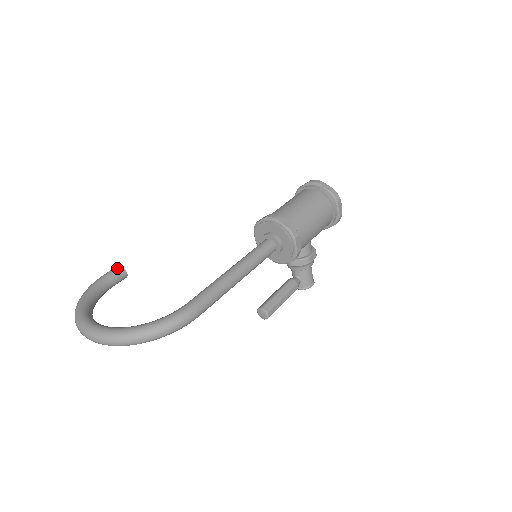
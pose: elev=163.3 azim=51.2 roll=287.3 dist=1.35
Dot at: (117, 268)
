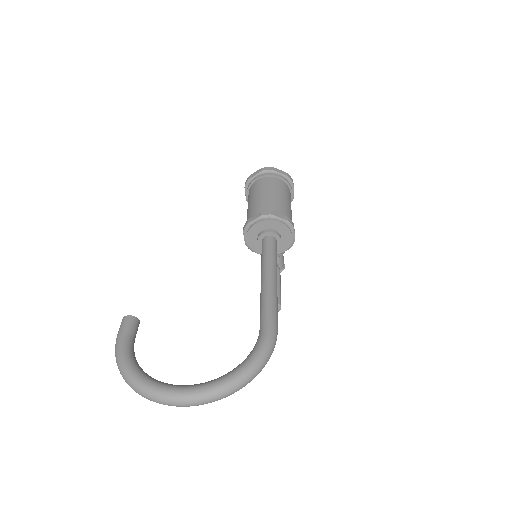
Dot at: (129, 320)
